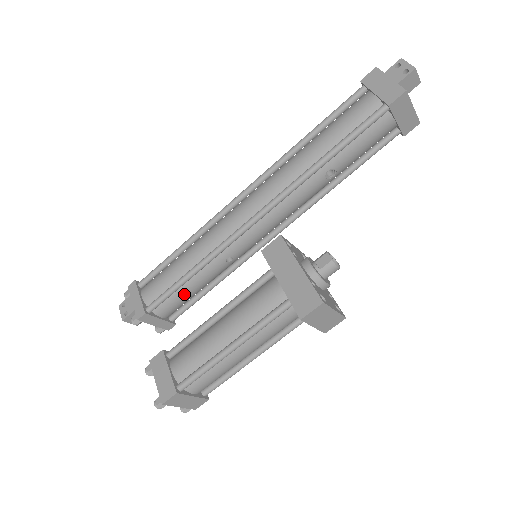
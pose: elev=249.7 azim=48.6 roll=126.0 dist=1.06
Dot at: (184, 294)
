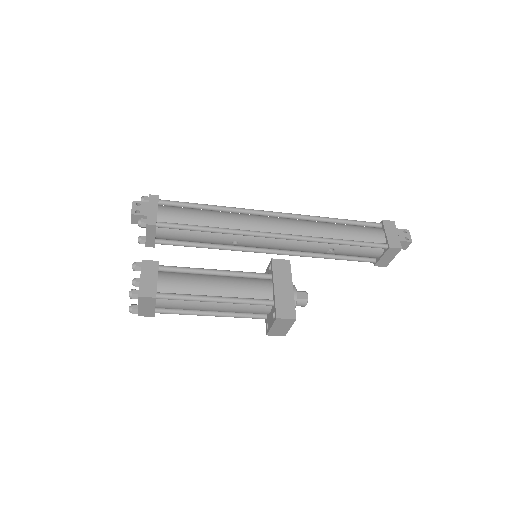
Dot at: (188, 236)
